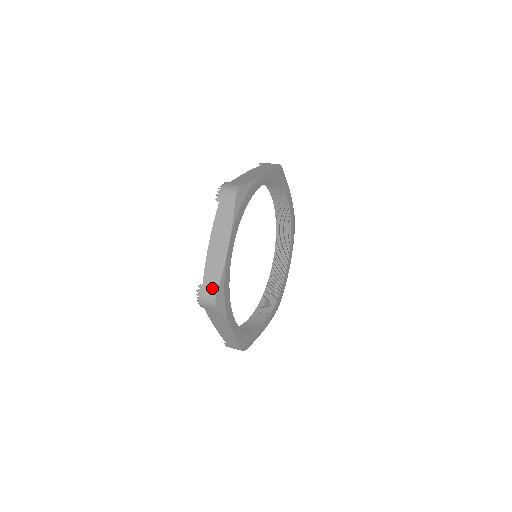
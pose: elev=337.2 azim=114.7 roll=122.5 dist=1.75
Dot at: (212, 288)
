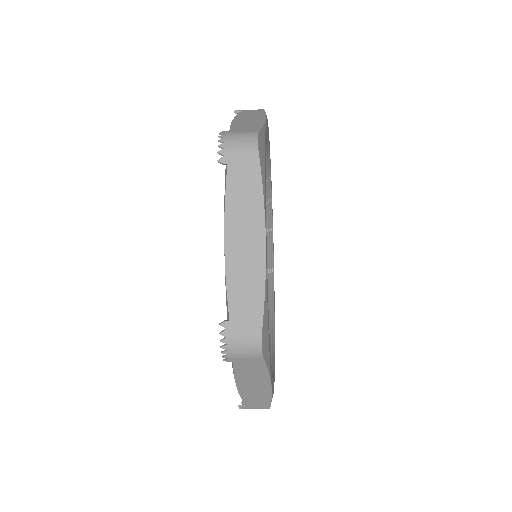
Dot at: (249, 130)
